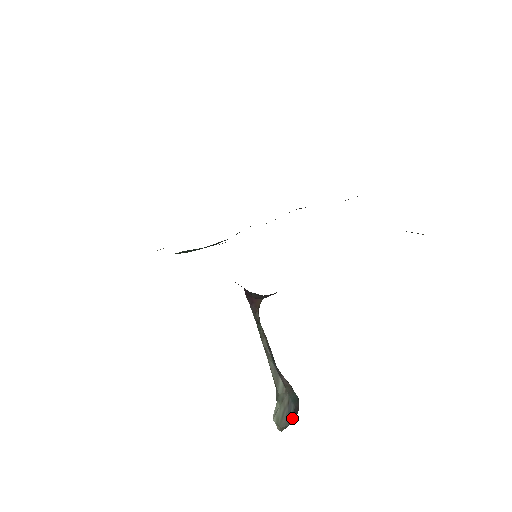
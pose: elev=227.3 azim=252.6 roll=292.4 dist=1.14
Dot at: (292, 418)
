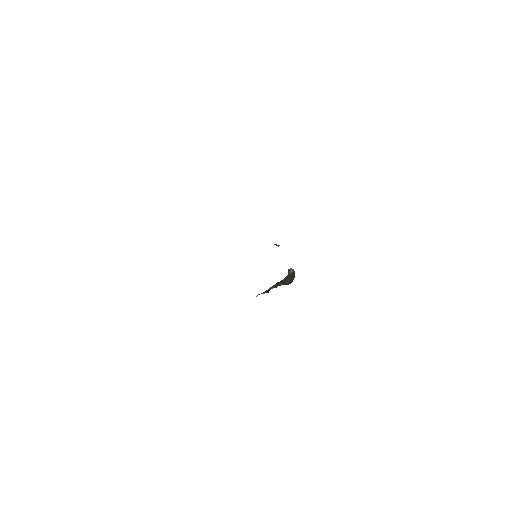
Dot at: occluded
